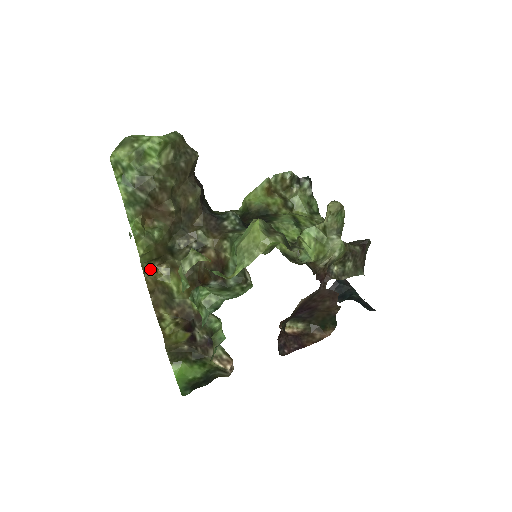
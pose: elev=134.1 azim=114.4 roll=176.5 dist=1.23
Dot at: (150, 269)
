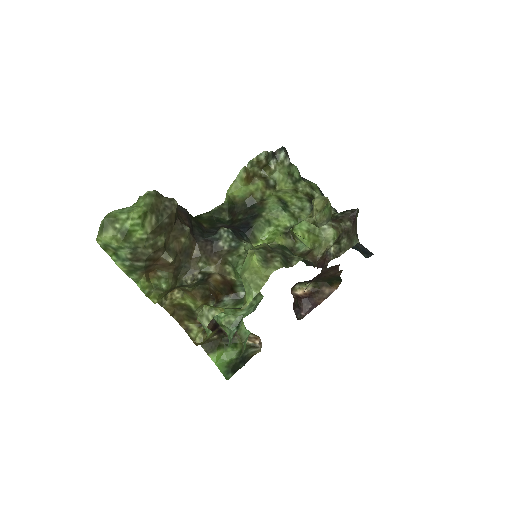
Dot at: (165, 299)
